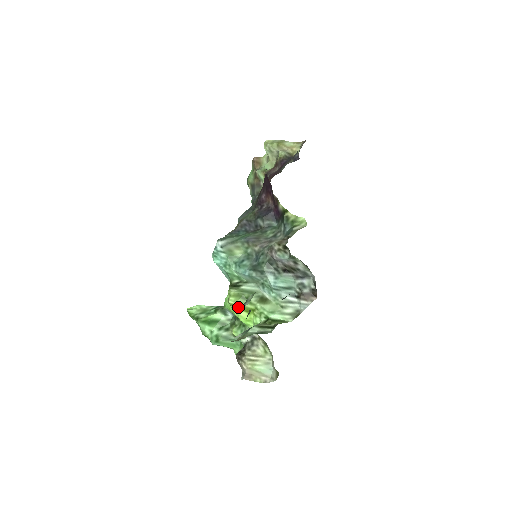
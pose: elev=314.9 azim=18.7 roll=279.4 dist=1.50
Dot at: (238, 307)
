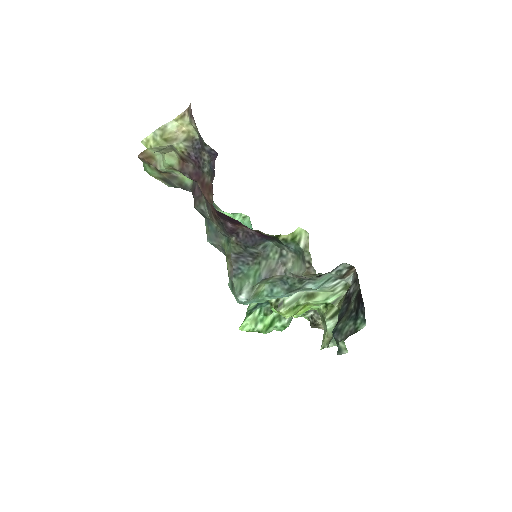
Dot at: (295, 314)
